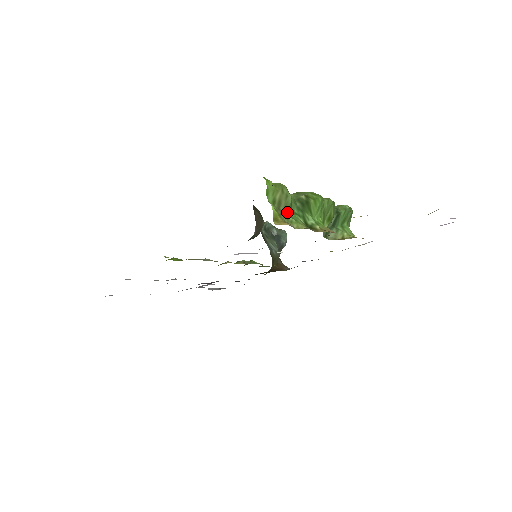
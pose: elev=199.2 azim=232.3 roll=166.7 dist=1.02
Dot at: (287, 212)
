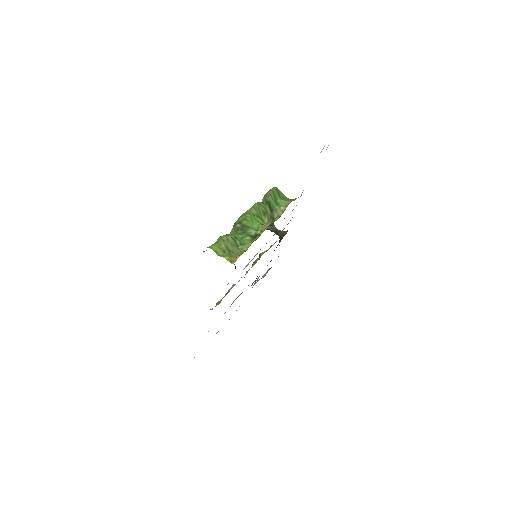
Dot at: (235, 246)
